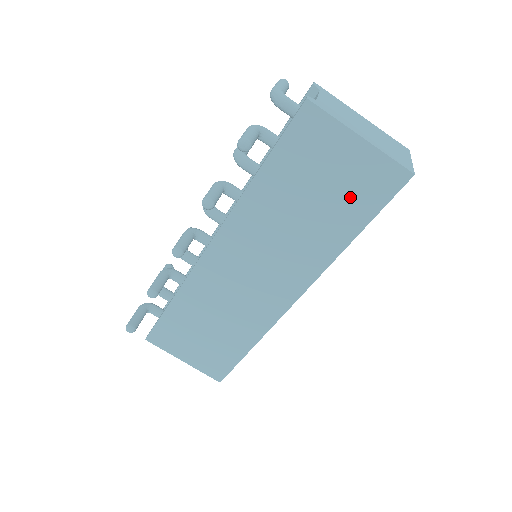
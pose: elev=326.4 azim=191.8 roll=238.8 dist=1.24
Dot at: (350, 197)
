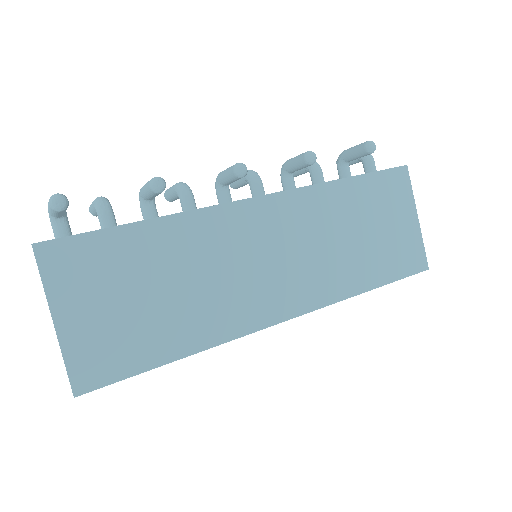
Dot at: (389, 252)
